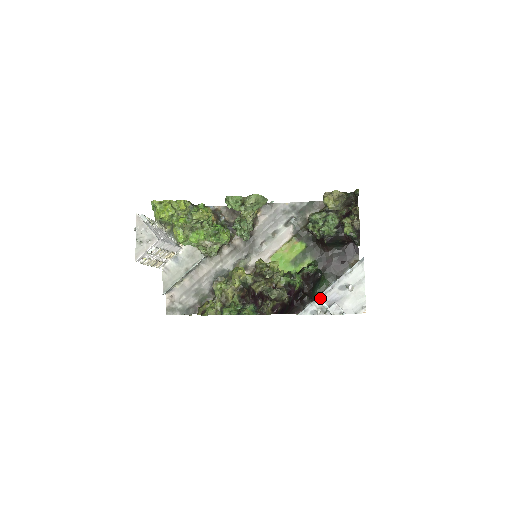
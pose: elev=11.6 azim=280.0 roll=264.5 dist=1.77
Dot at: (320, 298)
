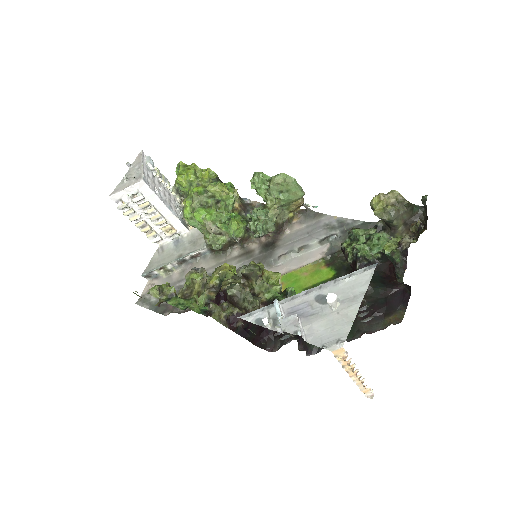
Dot at: occluded
